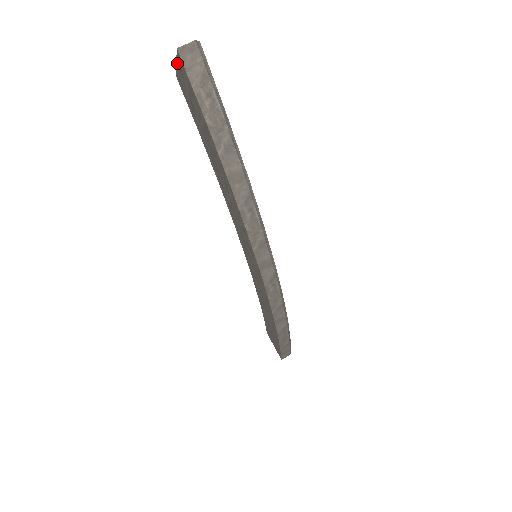
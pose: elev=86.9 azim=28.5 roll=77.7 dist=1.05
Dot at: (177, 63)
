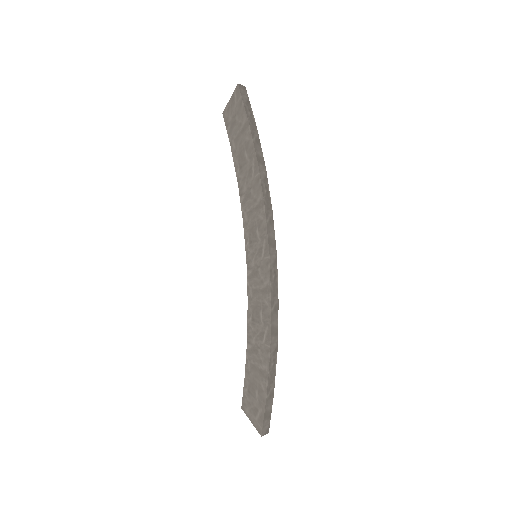
Dot at: (231, 97)
